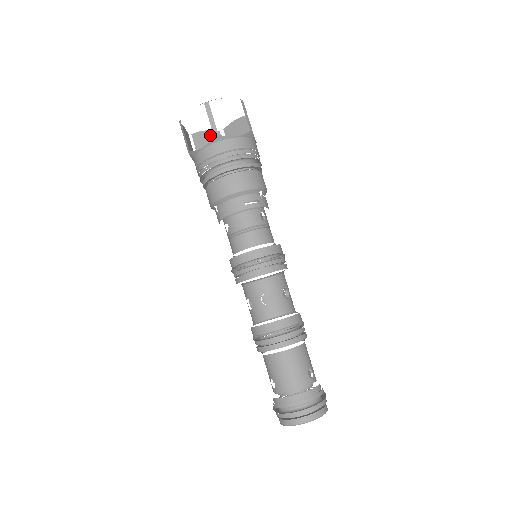
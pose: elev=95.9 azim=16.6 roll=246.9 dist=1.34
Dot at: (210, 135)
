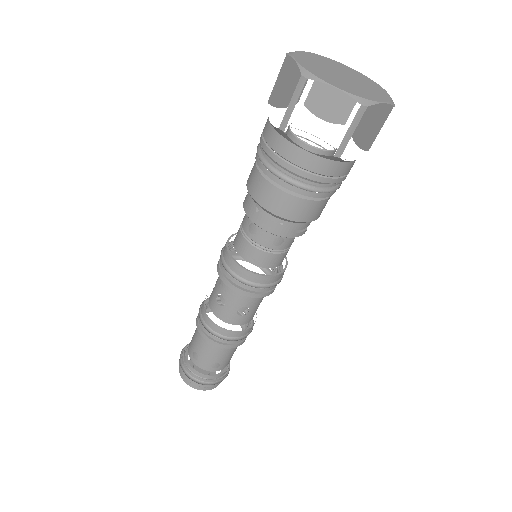
Dot at: occluded
